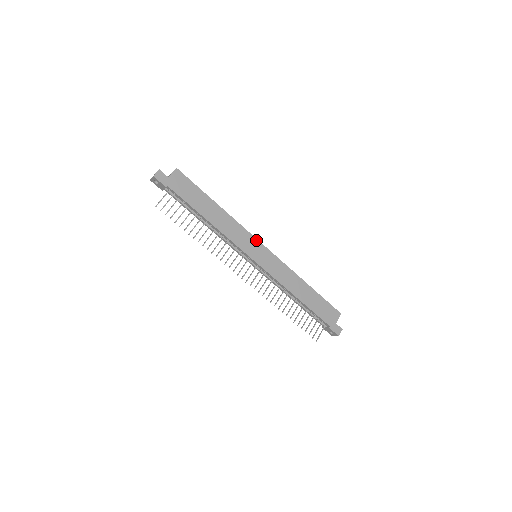
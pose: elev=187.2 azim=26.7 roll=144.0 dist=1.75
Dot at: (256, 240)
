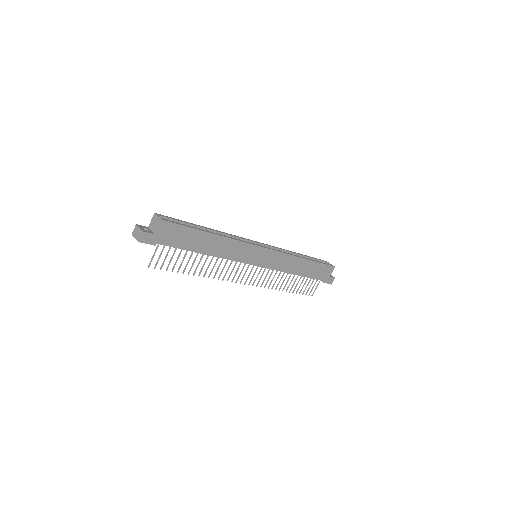
Dot at: (256, 247)
